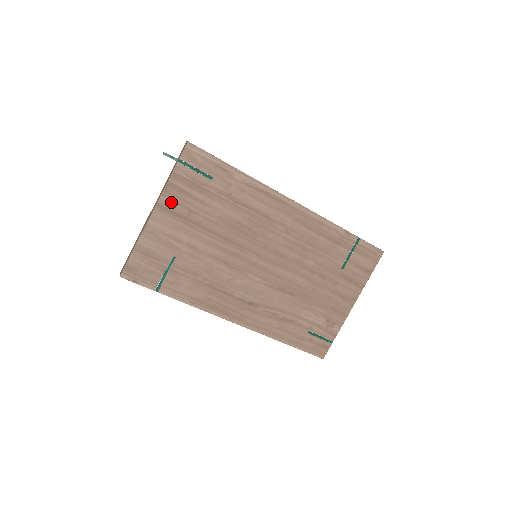
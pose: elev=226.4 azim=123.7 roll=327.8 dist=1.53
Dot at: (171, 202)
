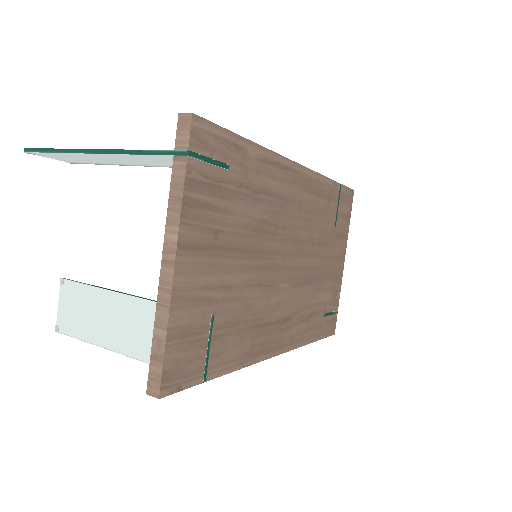
Dot at: (193, 231)
